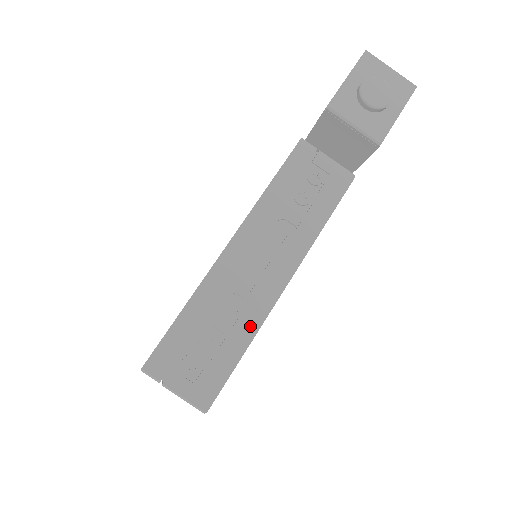
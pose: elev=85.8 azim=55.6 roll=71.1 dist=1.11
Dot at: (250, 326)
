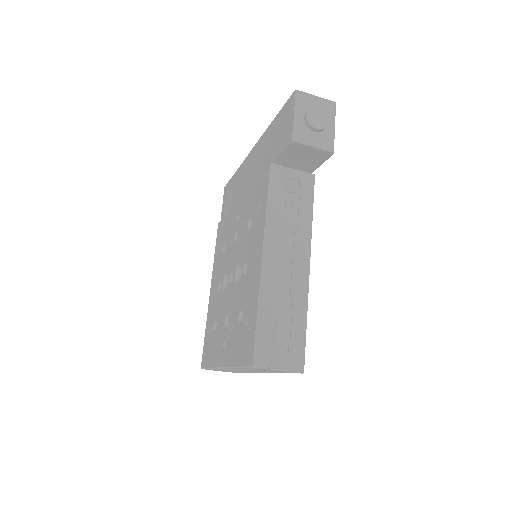
Dot at: (302, 305)
